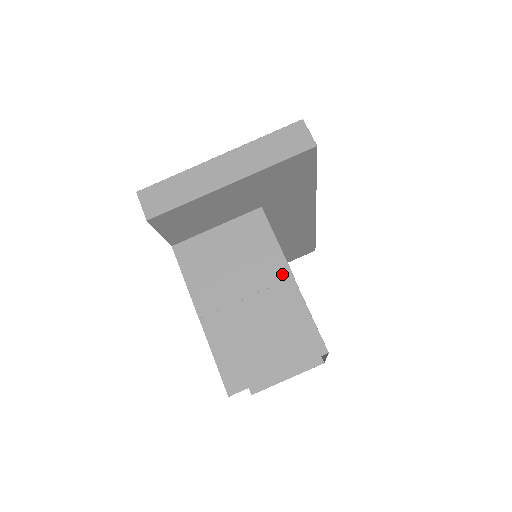
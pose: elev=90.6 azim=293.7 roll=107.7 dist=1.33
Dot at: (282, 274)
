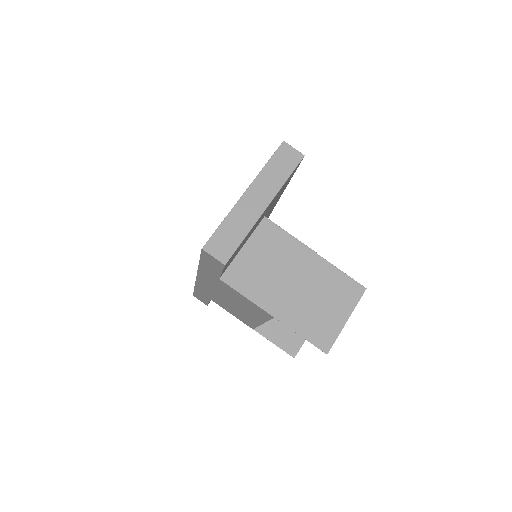
Dot at: (308, 255)
